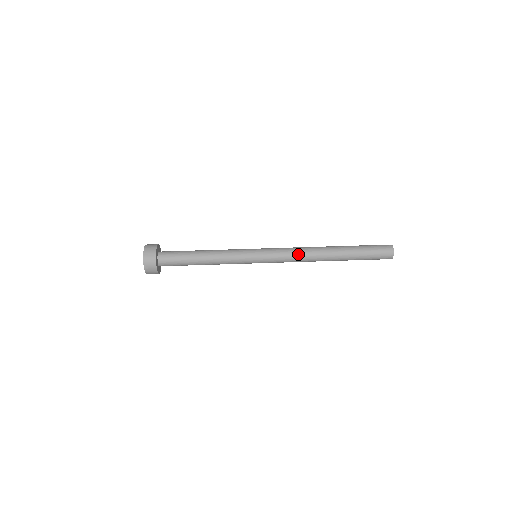
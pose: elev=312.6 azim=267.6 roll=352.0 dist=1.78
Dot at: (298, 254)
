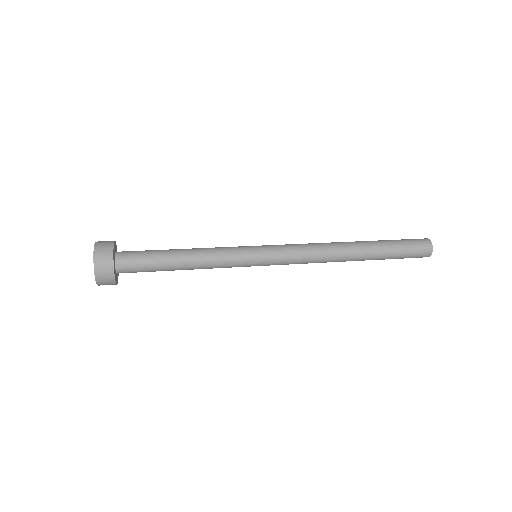
Dot at: (312, 244)
